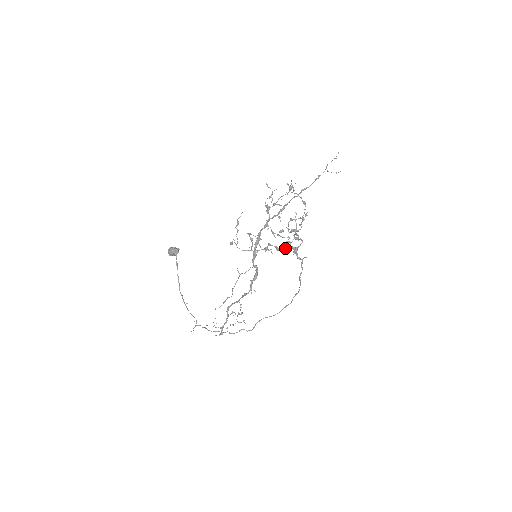
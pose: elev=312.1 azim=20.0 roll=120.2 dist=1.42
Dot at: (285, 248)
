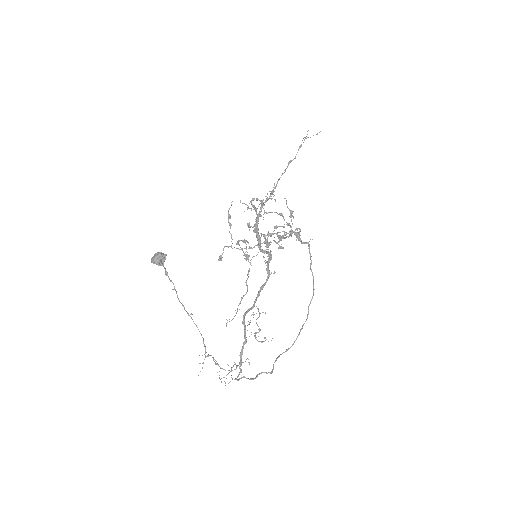
Dot at: (287, 233)
